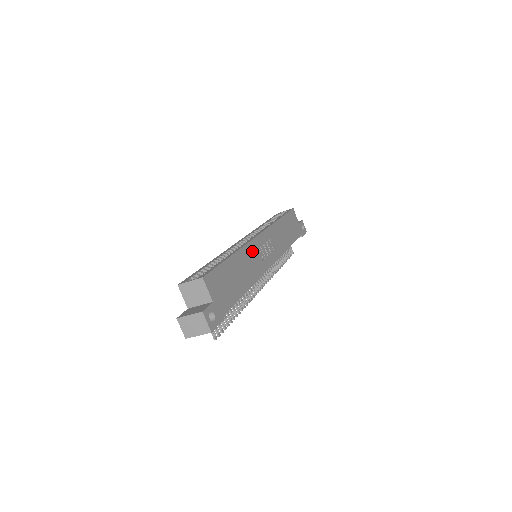
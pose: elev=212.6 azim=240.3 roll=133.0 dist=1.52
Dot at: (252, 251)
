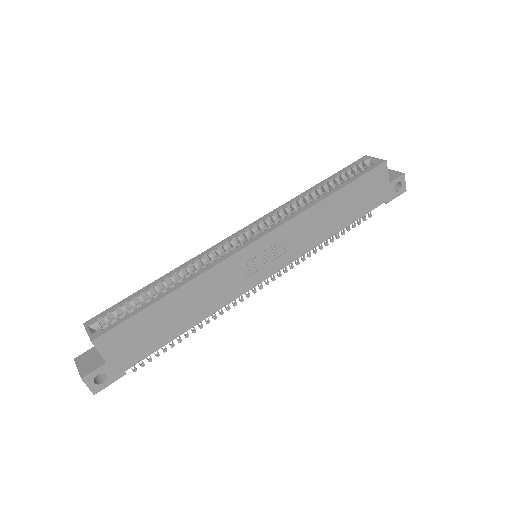
Dot at: (225, 272)
